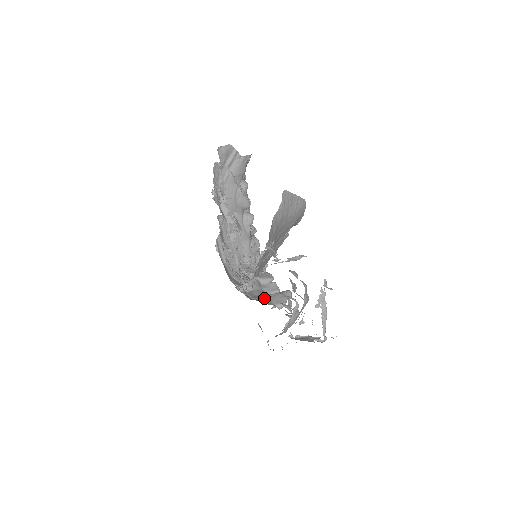
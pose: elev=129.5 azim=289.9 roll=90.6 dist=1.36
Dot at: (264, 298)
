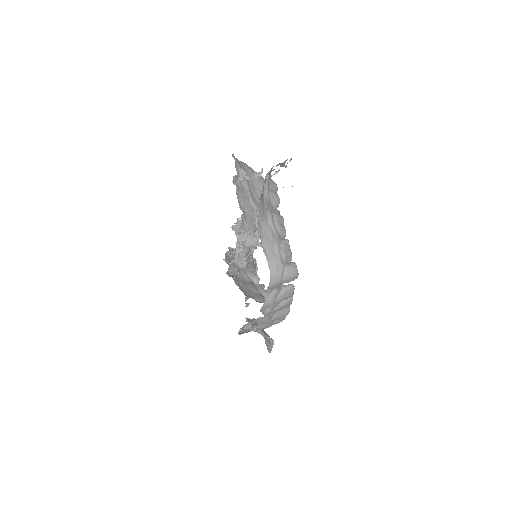
Dot at: occluded
